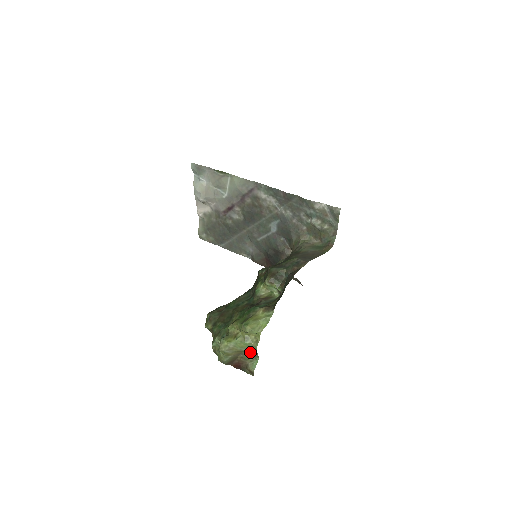
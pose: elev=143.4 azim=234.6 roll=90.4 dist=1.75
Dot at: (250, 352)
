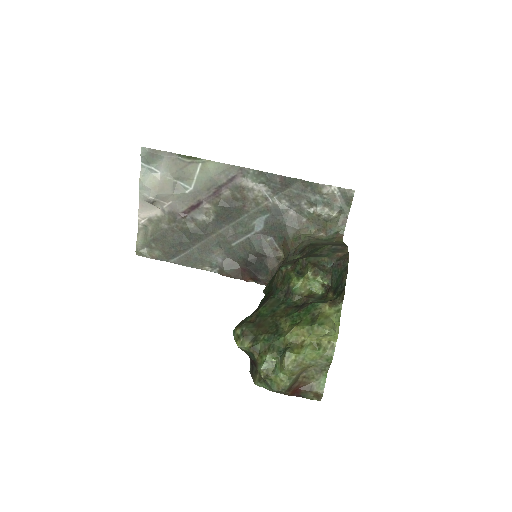
Dot at: (319, 365)
